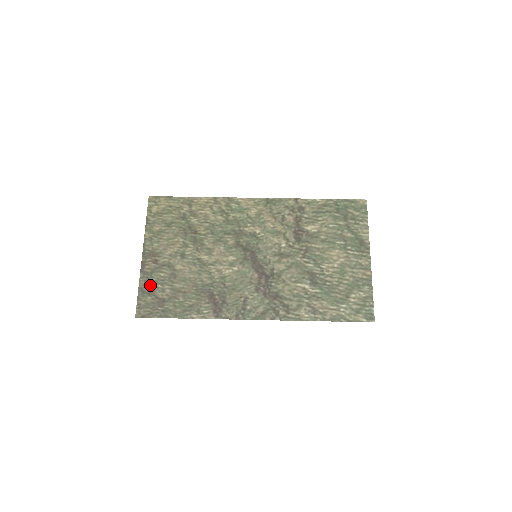
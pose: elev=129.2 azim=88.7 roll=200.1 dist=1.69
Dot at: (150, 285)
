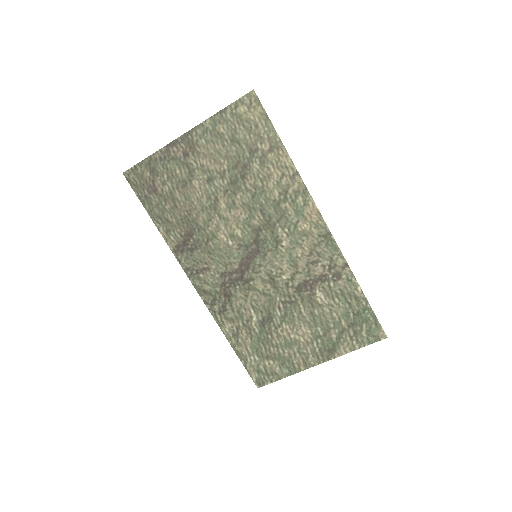
Dot at: (160, 166)
